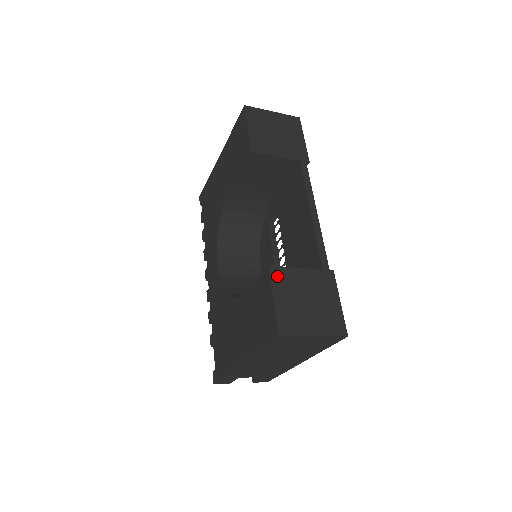
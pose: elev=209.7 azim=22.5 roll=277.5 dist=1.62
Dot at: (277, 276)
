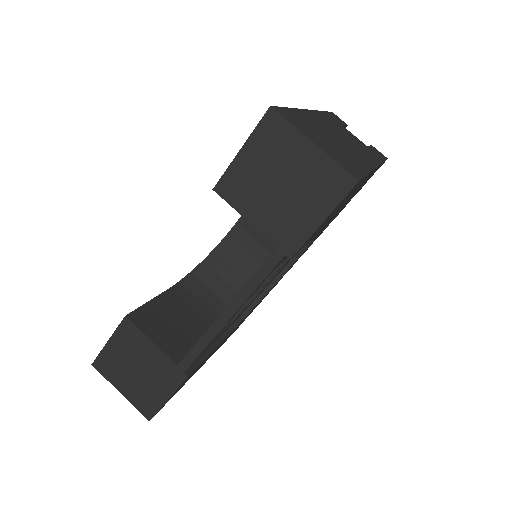
Dot at: (126, 330)
